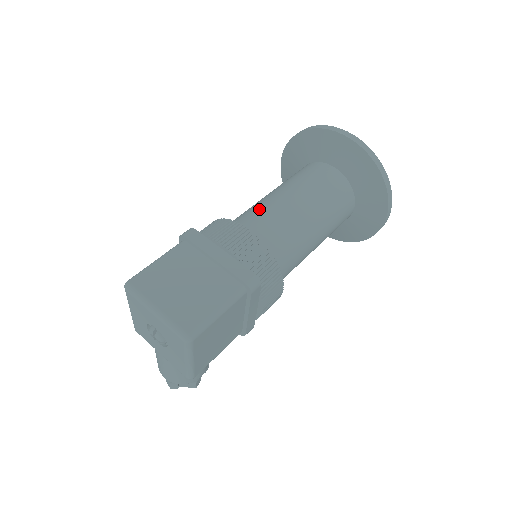
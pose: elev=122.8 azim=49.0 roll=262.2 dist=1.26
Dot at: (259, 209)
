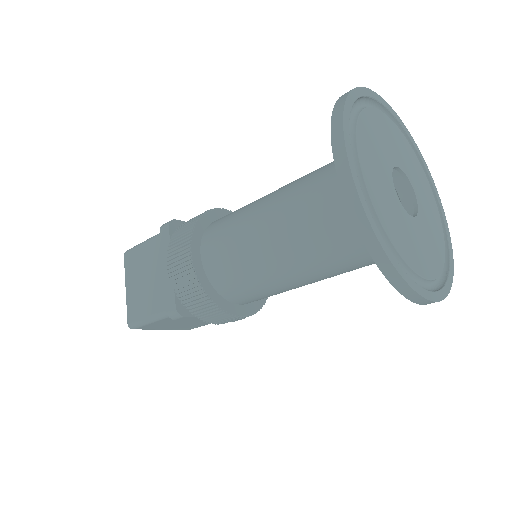
Dot at: (233, 222)
